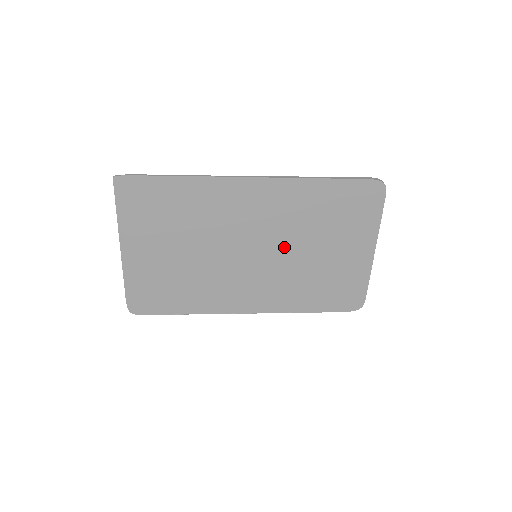
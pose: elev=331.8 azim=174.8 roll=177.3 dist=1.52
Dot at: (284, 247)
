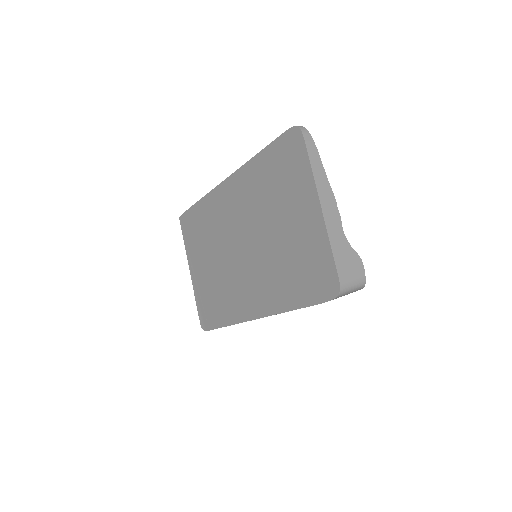
Dot at: (257, 235)
